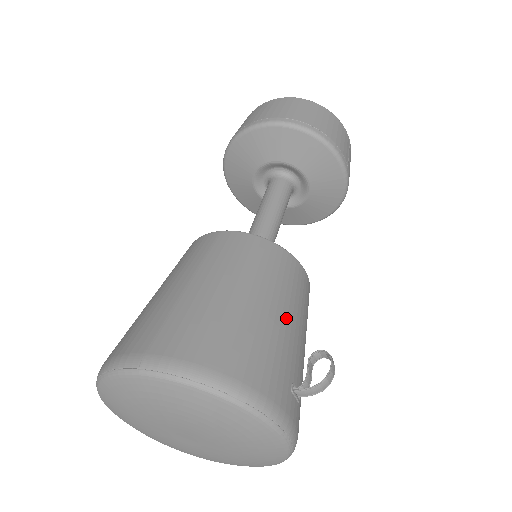
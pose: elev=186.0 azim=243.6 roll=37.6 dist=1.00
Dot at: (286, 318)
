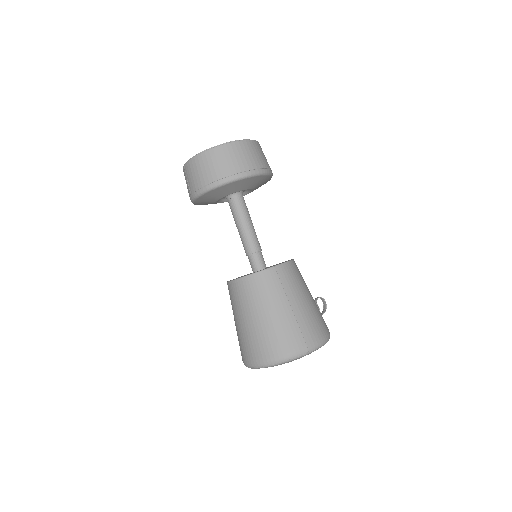
Dot at: occluded
